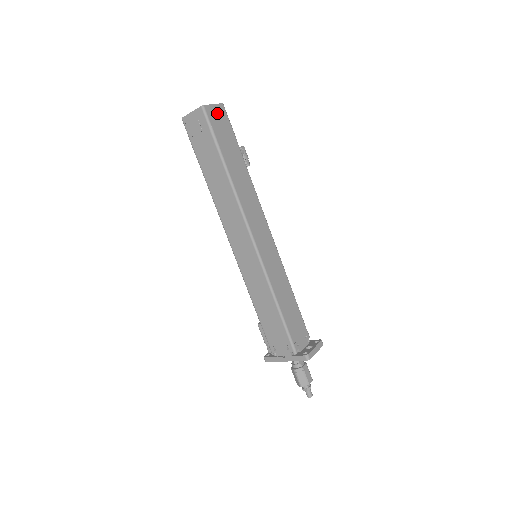
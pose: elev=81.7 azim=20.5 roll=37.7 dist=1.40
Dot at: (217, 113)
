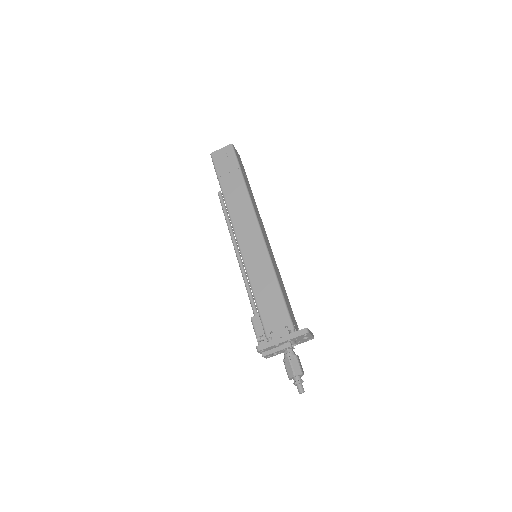
Dot at: (238, 156)
